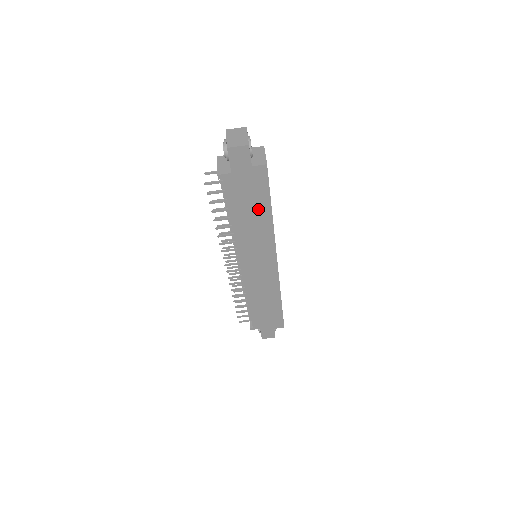
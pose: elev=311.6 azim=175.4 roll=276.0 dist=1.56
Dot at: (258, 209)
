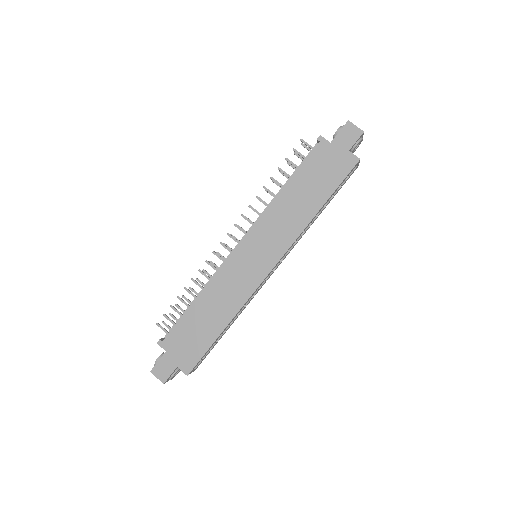
Dot at: (315, 194)
